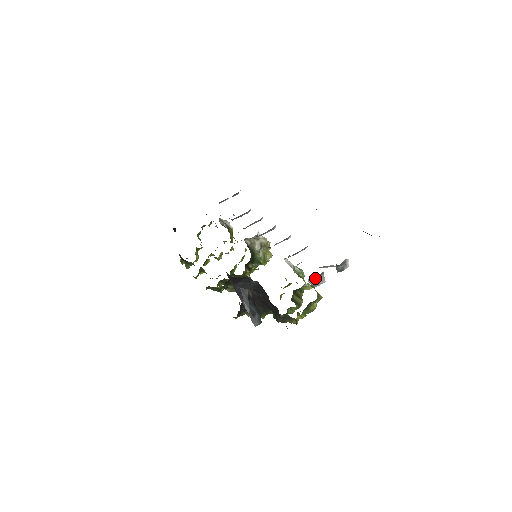
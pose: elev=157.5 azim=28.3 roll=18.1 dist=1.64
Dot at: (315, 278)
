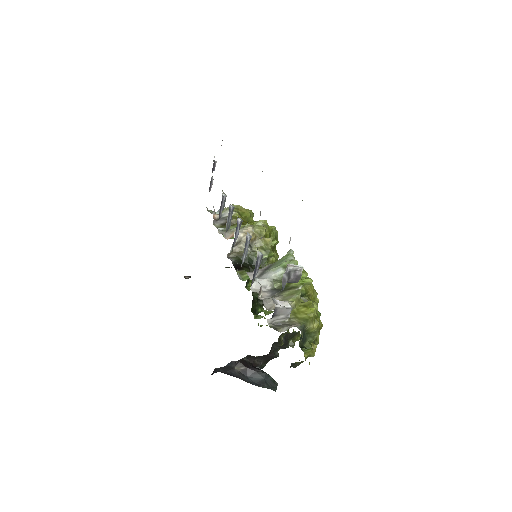
Dot at: (275, 317)
